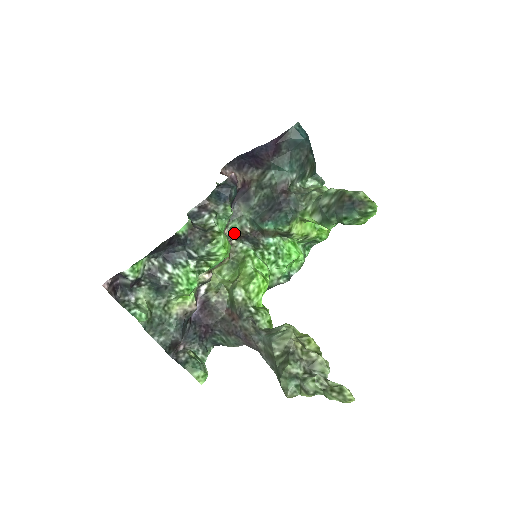
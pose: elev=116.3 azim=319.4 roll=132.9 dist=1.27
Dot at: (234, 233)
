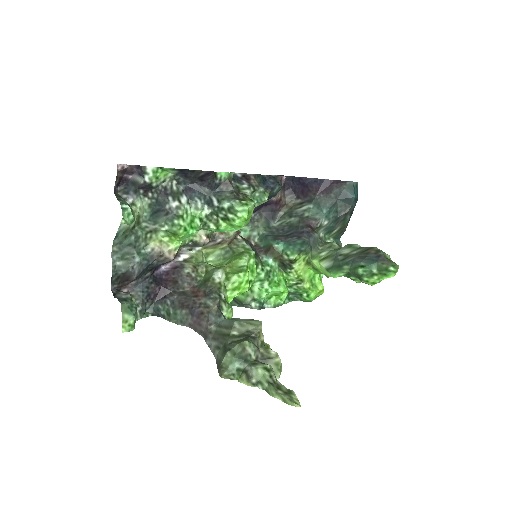
Dot at: occluded
